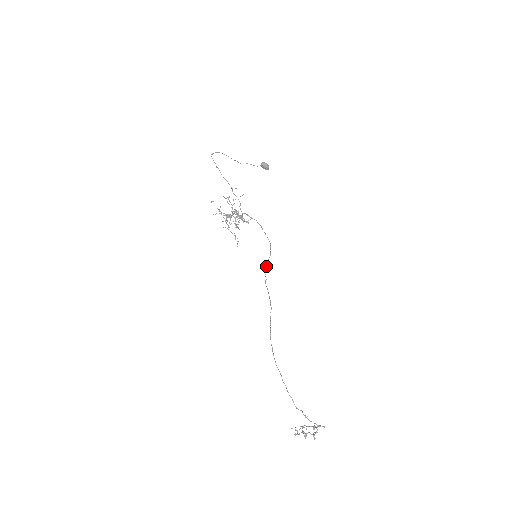
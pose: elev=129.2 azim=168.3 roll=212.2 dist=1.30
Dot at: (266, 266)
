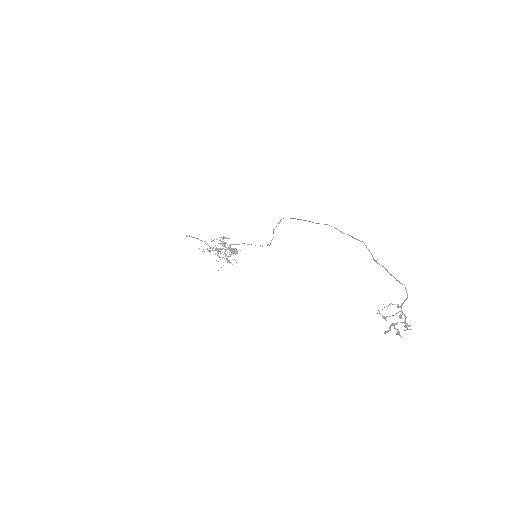
Dot at: (269, 245)
